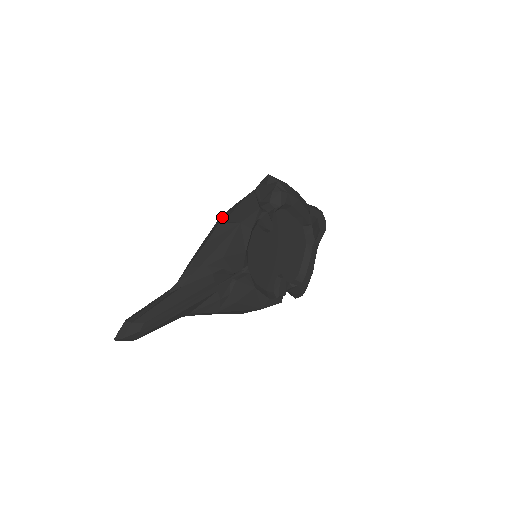
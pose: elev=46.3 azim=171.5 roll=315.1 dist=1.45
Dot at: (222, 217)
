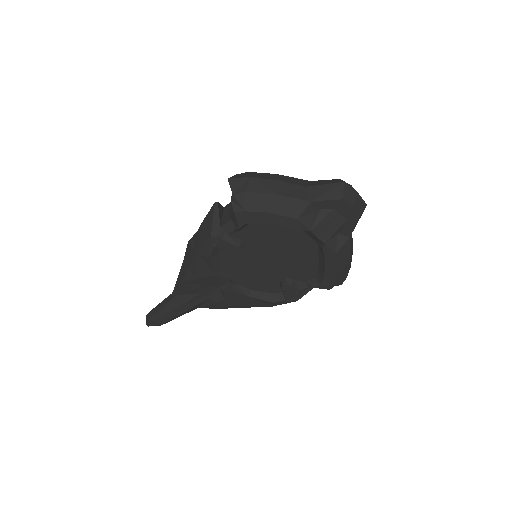
Dot at: occluded
